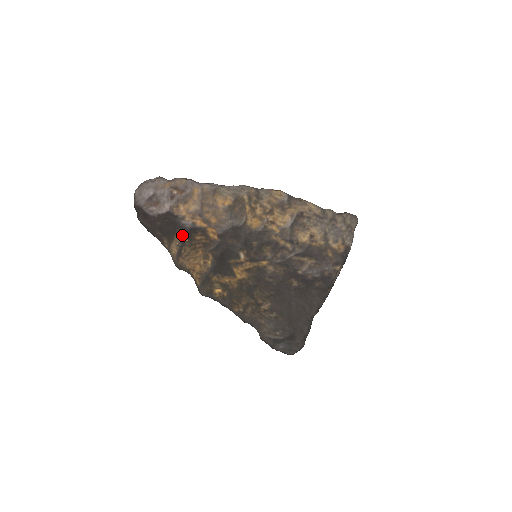
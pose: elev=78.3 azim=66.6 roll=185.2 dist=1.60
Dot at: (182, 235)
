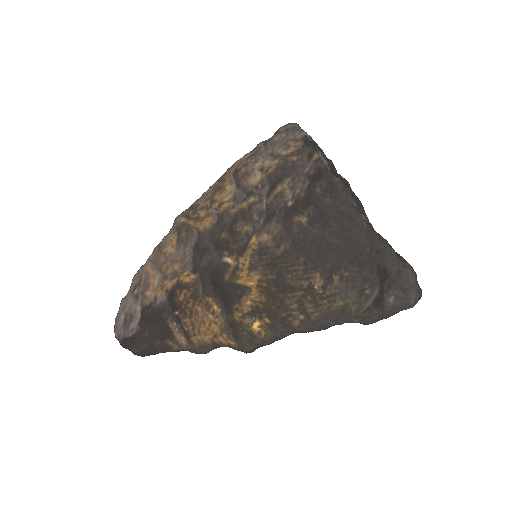
Dot at: (170, 315)
